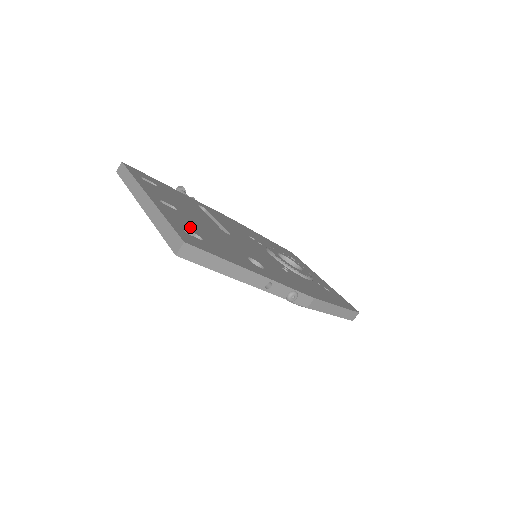
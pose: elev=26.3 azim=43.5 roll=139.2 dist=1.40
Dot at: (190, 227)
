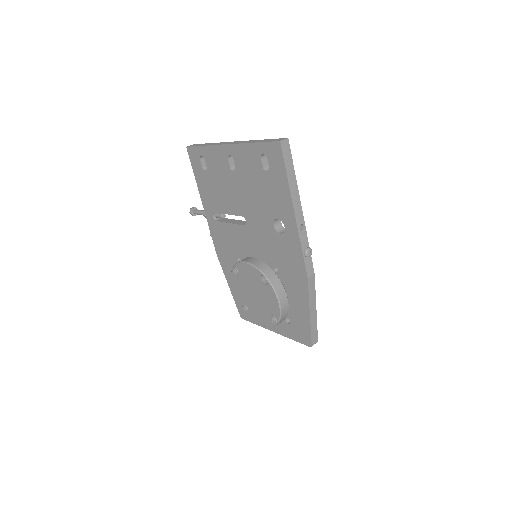
Dot at: occluded
